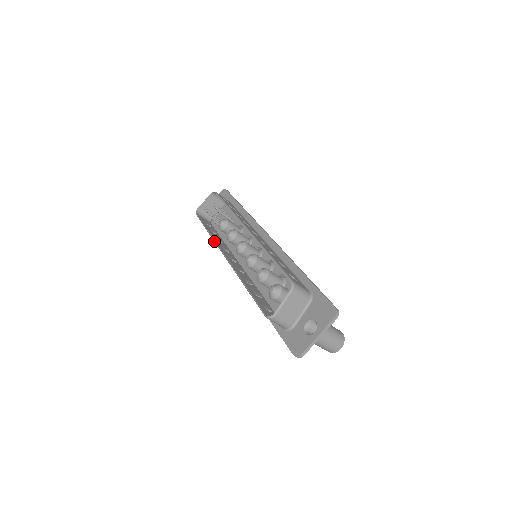
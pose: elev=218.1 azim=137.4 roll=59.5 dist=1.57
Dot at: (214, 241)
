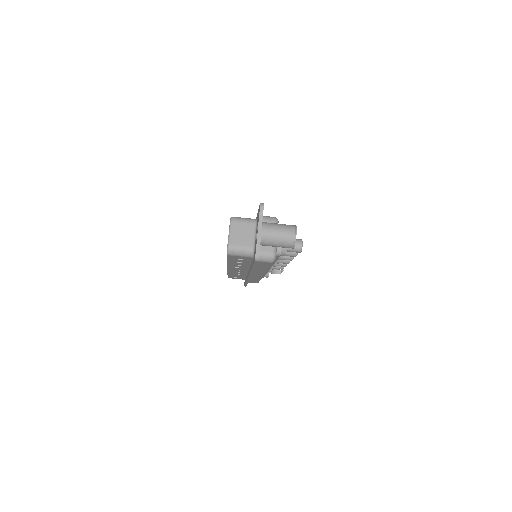
Dot at: occluded
